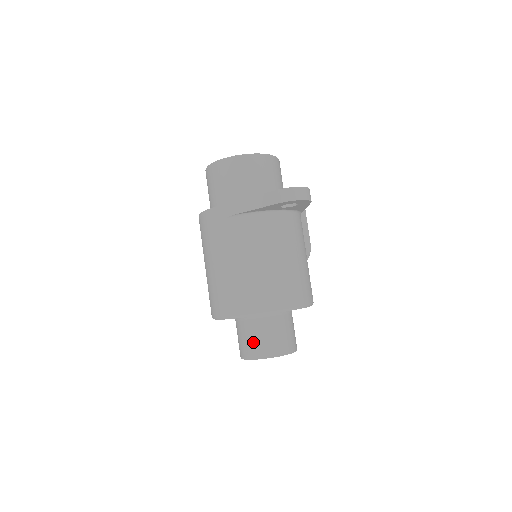
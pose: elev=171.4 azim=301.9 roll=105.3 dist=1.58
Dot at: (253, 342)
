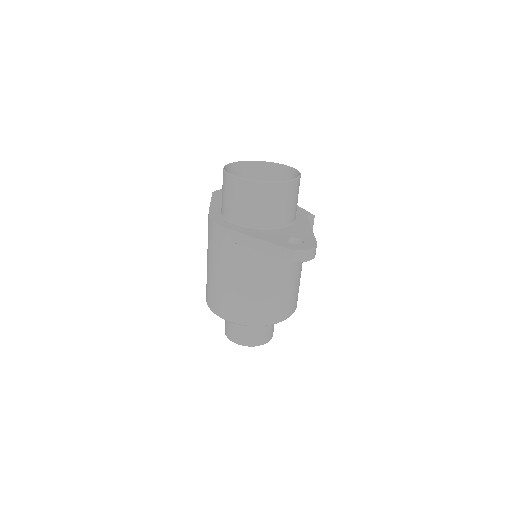
Dot at: (237, 332)
